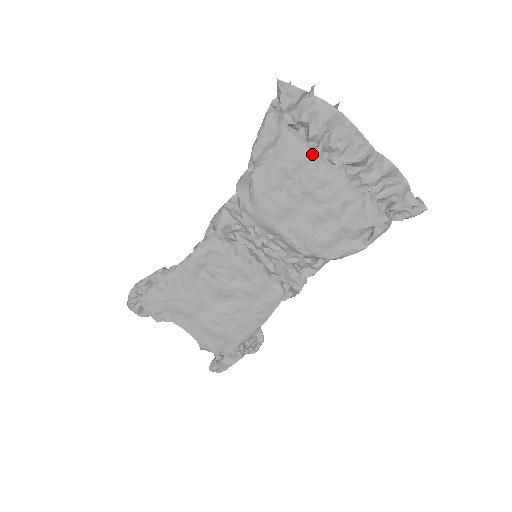
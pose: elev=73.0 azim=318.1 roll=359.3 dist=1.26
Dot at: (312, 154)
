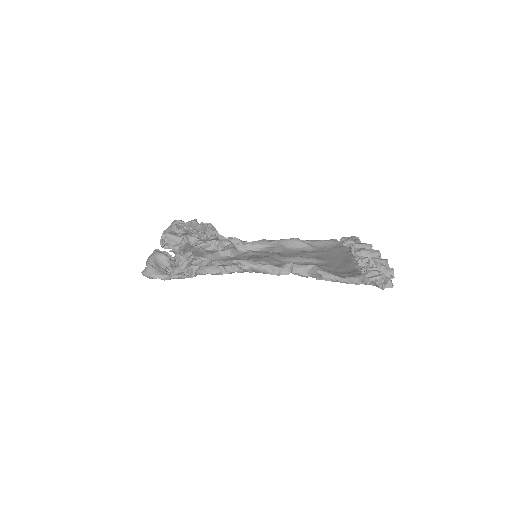
Dot at: occluded
